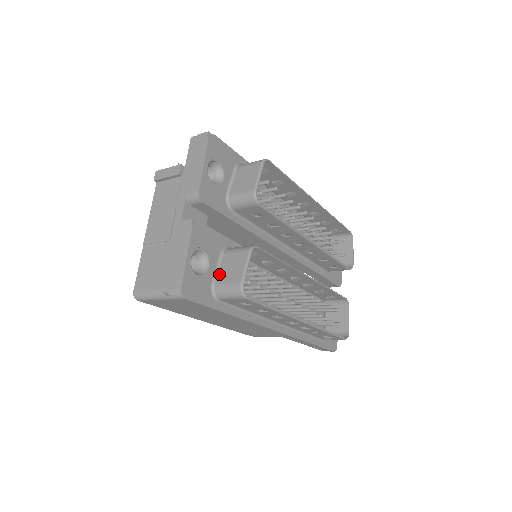
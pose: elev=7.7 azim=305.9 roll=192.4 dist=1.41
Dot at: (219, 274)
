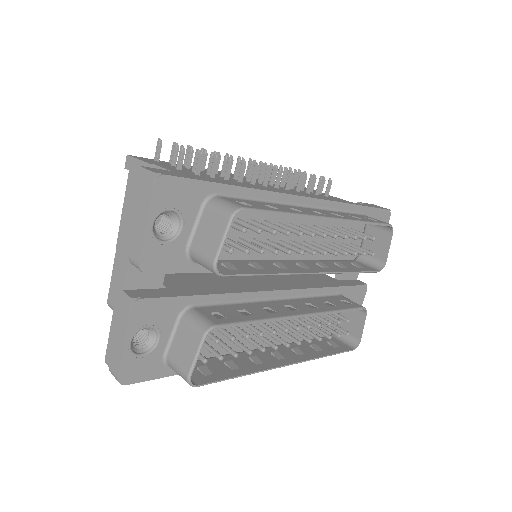
Dot at: (172, 346)
